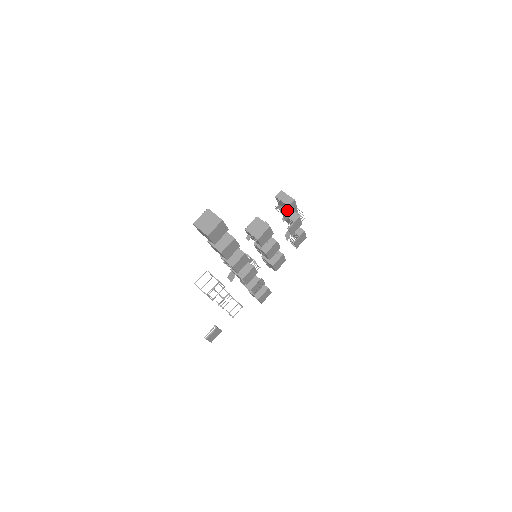
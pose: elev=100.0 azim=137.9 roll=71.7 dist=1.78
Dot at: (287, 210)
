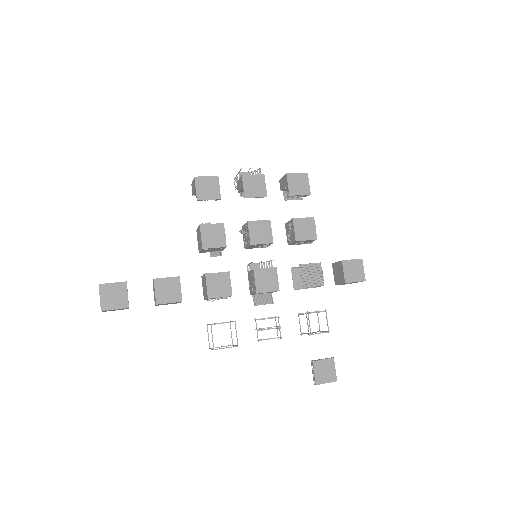
Dot at: (202, 192)
